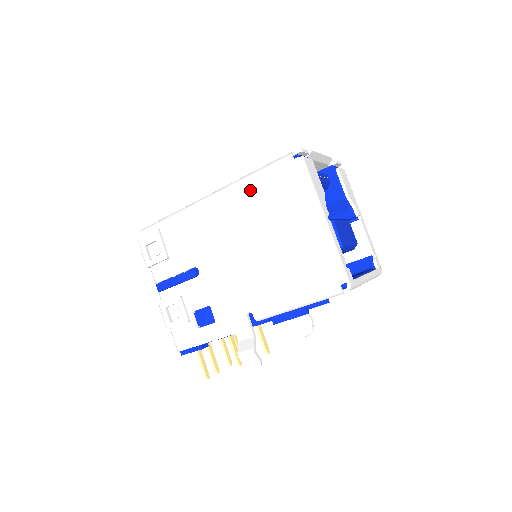
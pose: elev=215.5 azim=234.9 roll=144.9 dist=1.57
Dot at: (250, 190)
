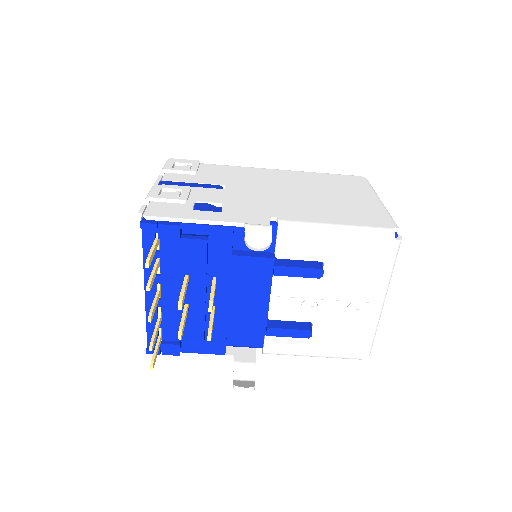
Dot at: (314, 175)
